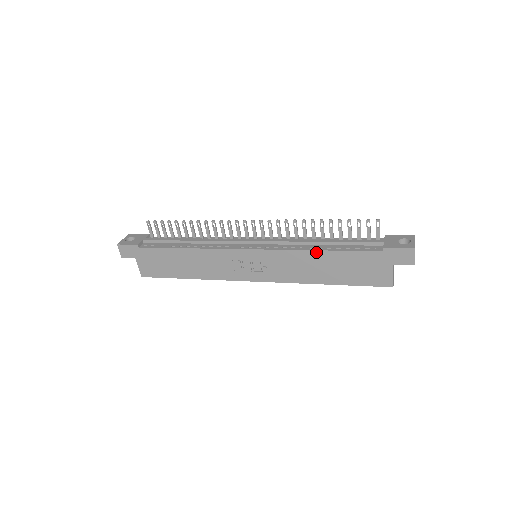
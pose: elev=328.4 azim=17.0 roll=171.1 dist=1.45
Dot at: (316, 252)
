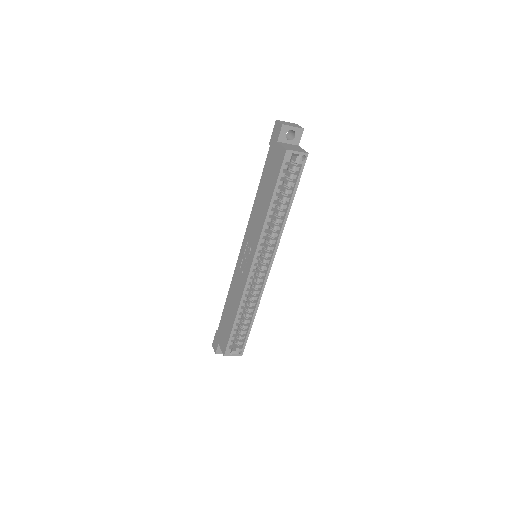
Dot at: (256, 198)
